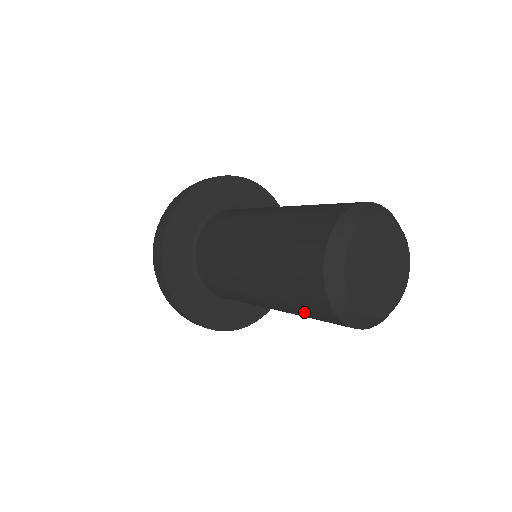
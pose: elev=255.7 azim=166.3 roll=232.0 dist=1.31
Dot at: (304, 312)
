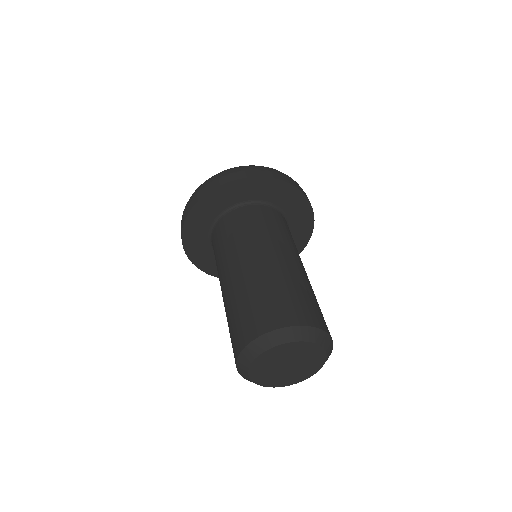
Dot at: occluded
